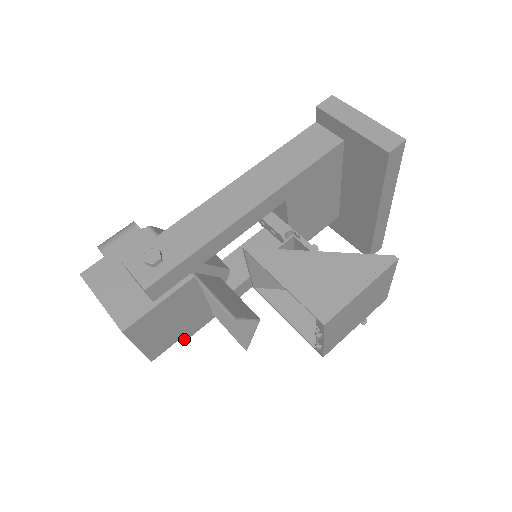
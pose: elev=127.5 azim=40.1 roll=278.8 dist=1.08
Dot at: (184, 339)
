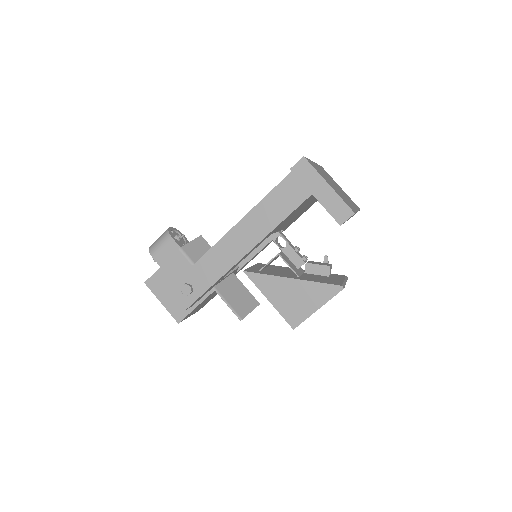
Dot at: occluded
